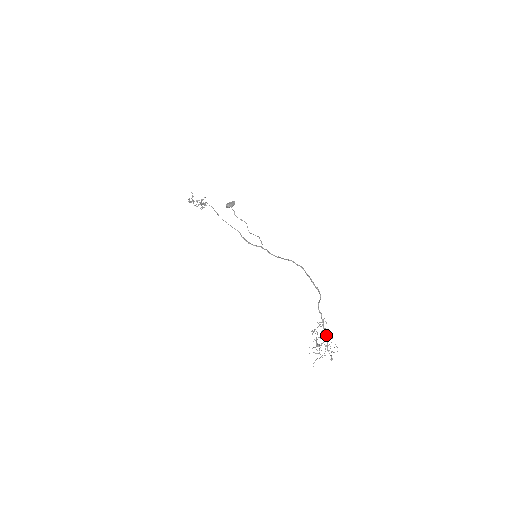
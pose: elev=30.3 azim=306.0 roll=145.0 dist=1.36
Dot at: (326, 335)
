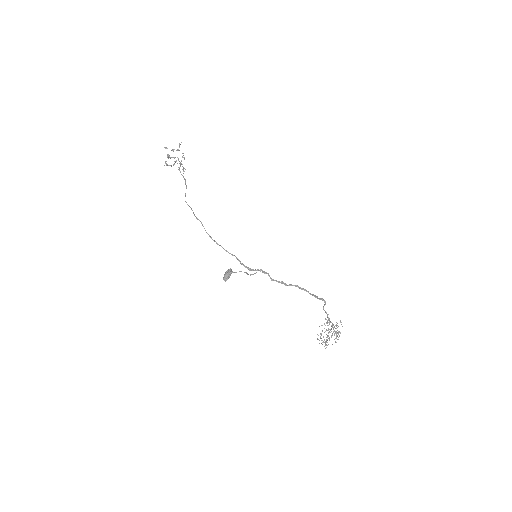
Dot at: (332, 325)
